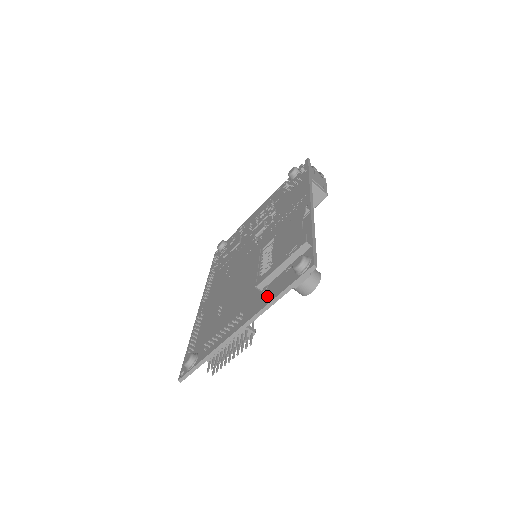
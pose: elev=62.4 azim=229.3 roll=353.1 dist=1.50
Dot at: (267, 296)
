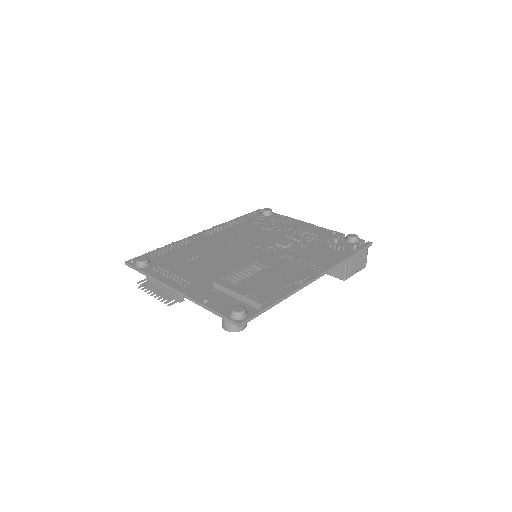
Dot at: (208, 297)
